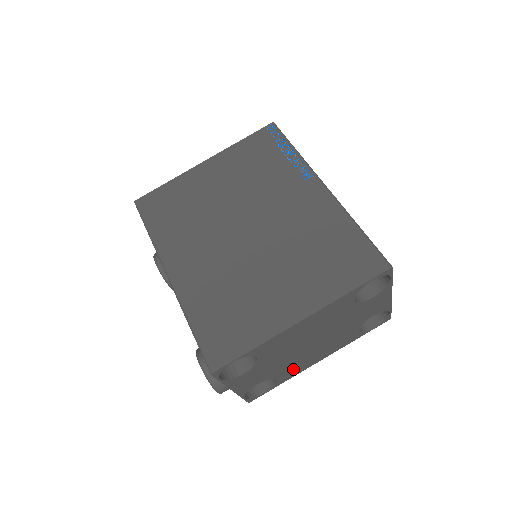
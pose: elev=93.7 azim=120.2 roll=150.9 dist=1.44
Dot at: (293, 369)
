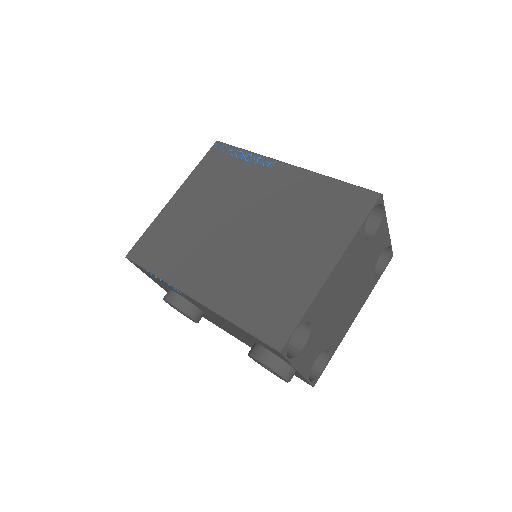
Dot at: (338, 334)
